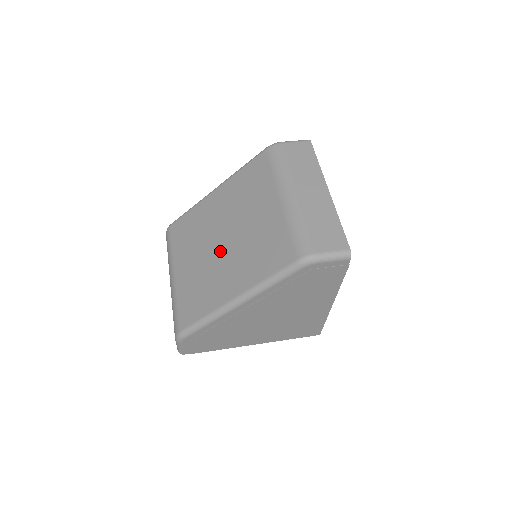
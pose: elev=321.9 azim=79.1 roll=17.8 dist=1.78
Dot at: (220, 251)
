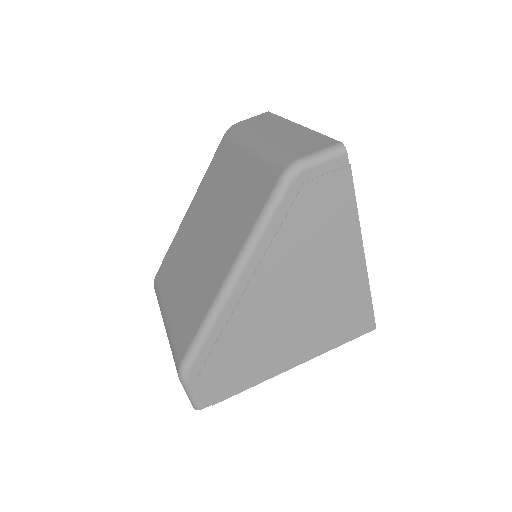
Dot at: (204, 248)
